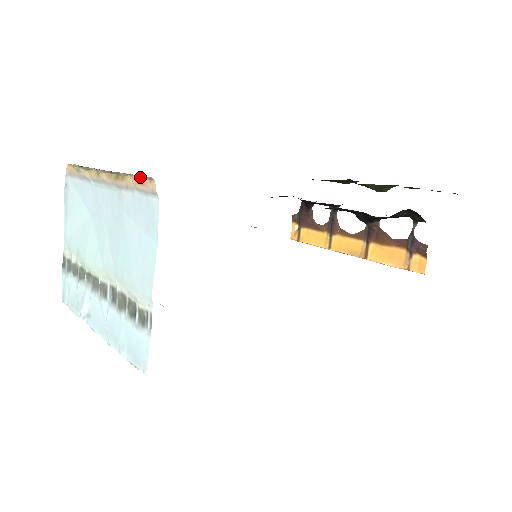
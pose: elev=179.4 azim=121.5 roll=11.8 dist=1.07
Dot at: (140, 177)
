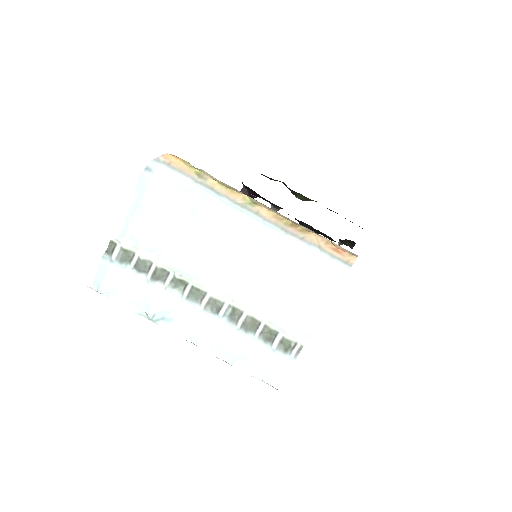
Dot at: (343, 249)
